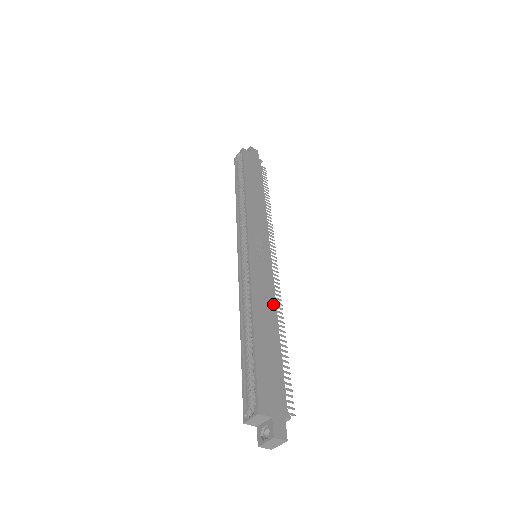
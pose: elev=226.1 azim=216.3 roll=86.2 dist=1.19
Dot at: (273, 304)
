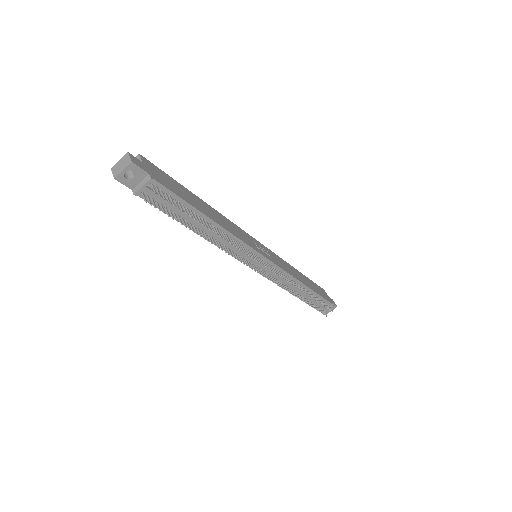
Dot at: (230, 231)
